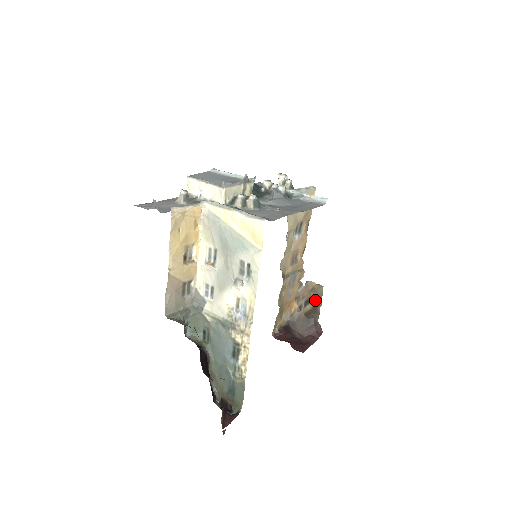
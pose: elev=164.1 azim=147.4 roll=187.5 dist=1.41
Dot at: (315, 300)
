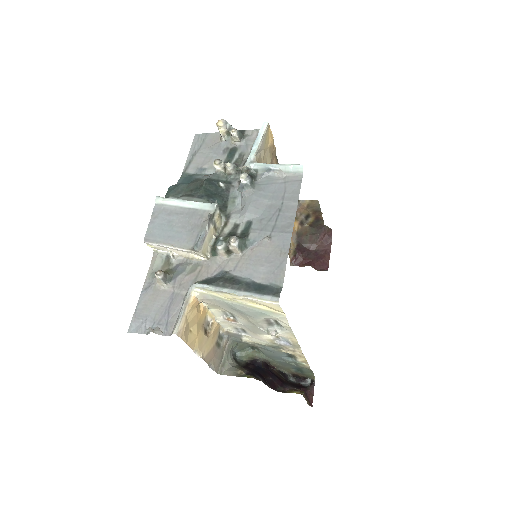
Dot at: (314, 213)
